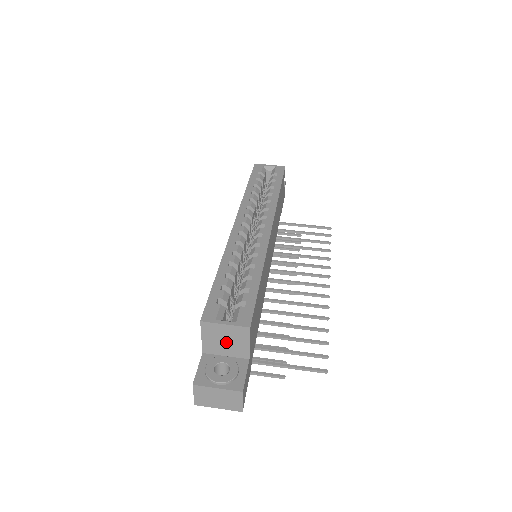
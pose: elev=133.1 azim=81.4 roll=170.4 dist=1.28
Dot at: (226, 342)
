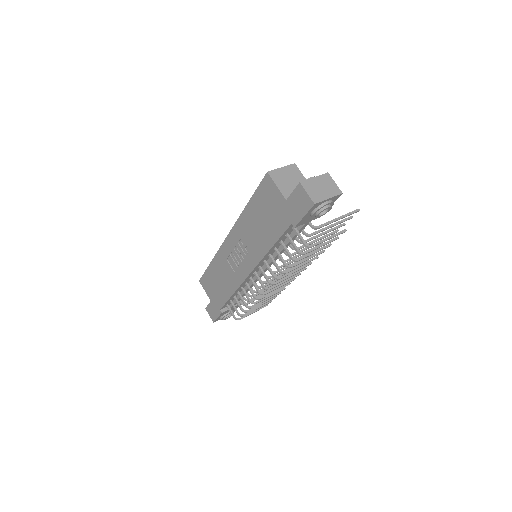
Dot at: (292, 182)
